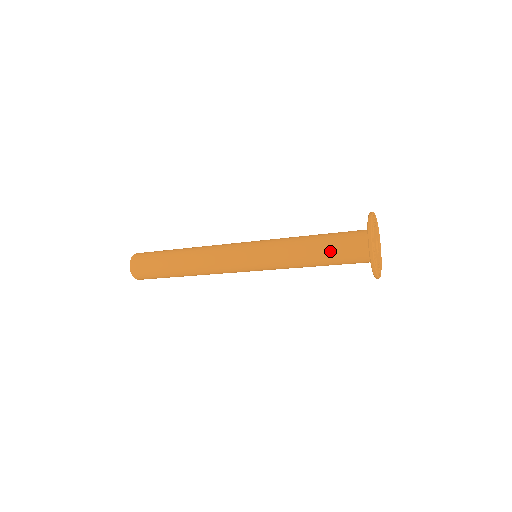
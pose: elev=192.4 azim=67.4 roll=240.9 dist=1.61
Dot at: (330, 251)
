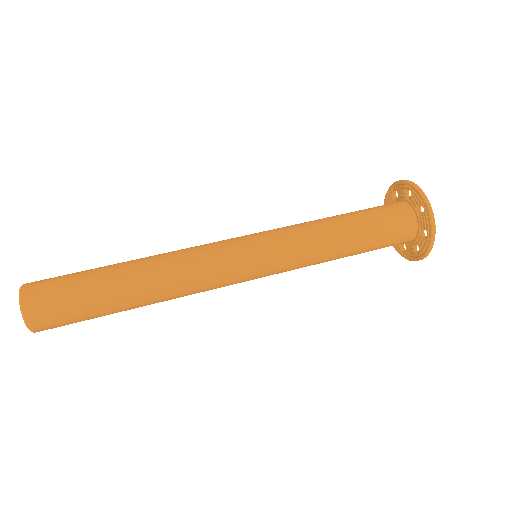
Dot at: occluded
